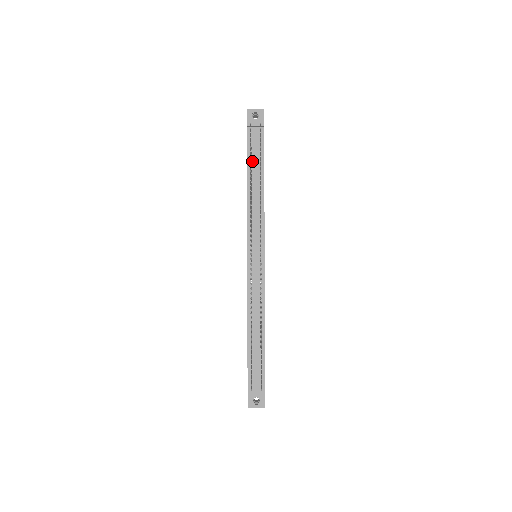
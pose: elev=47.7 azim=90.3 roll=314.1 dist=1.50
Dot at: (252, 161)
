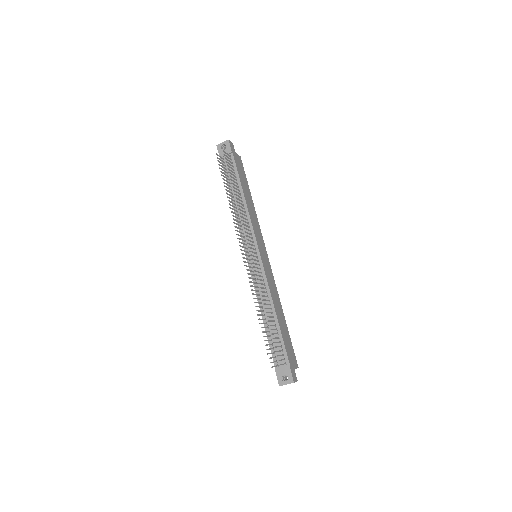
Dot at: occluded
